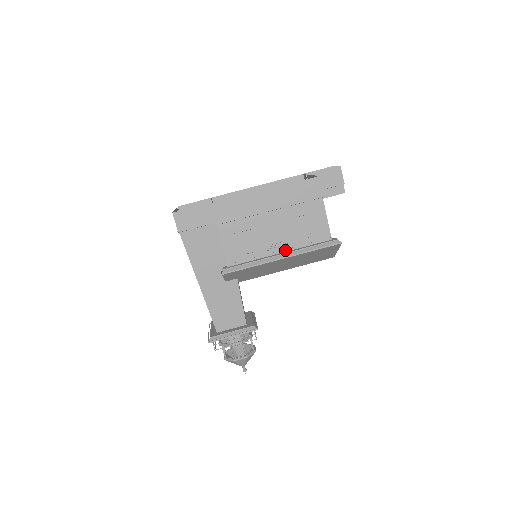
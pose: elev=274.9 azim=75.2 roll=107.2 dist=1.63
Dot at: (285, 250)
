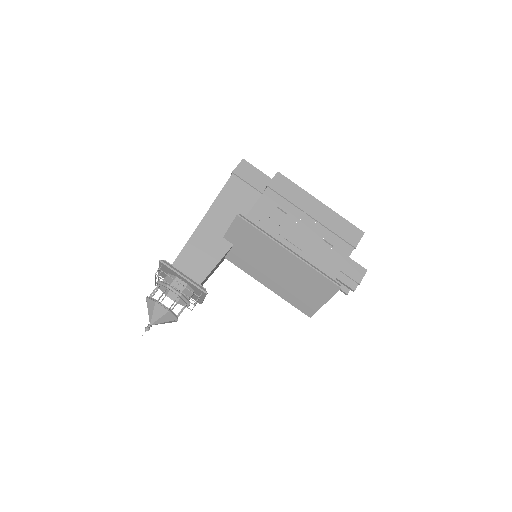
Dot at: (295, 252)
